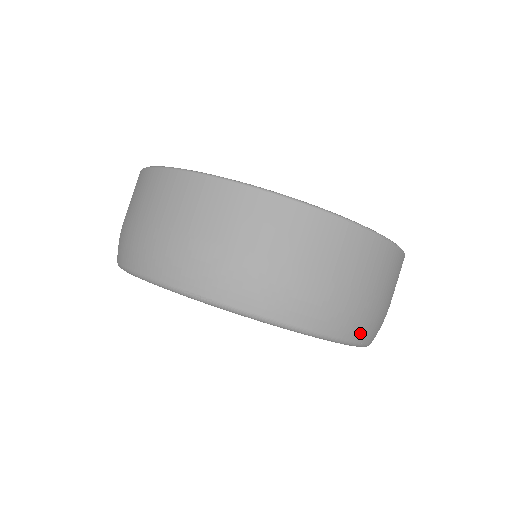
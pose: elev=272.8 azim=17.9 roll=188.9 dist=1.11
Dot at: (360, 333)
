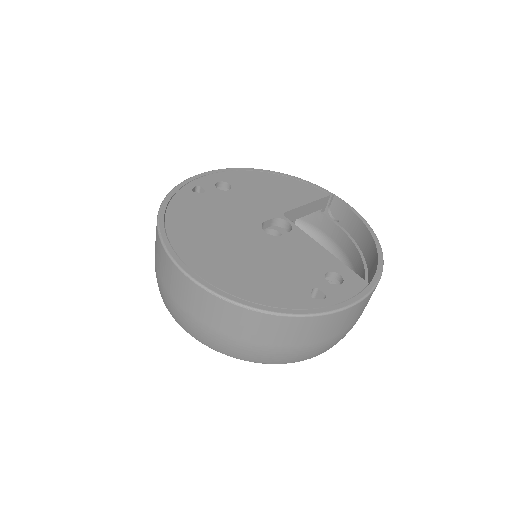
Dot at: (243, 356)
